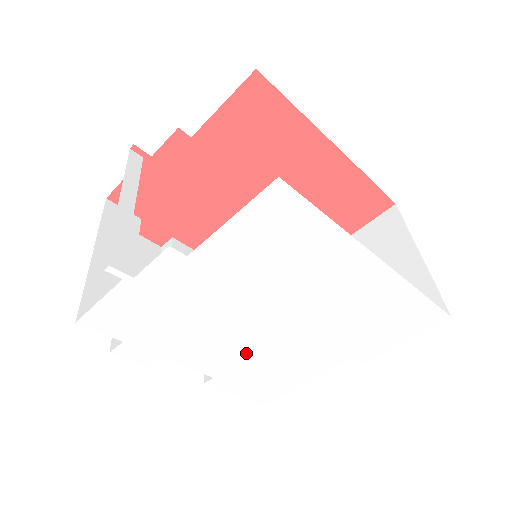
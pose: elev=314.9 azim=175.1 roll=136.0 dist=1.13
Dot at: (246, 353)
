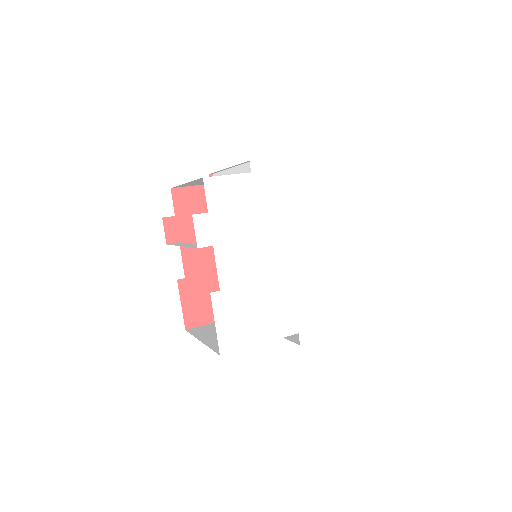
Dot at: (255, 280)
